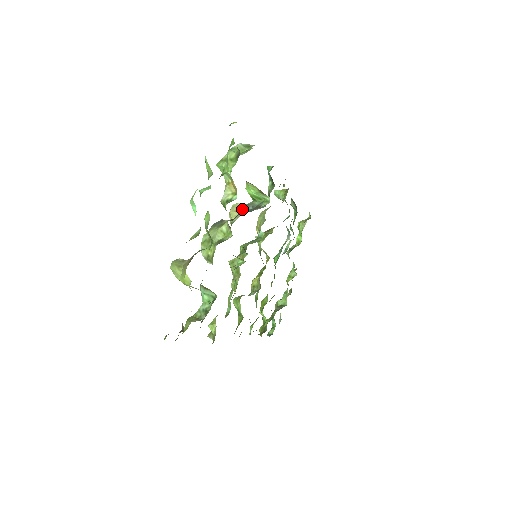
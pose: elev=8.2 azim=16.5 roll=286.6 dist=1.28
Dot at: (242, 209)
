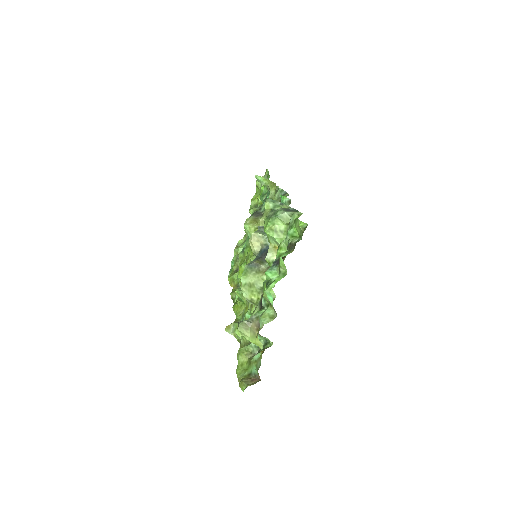
Dot at: occluded
